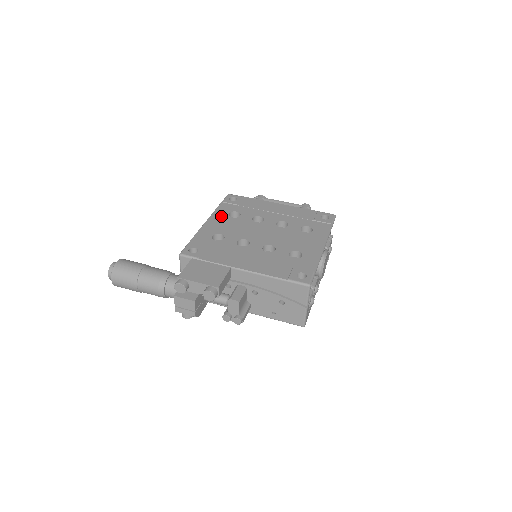
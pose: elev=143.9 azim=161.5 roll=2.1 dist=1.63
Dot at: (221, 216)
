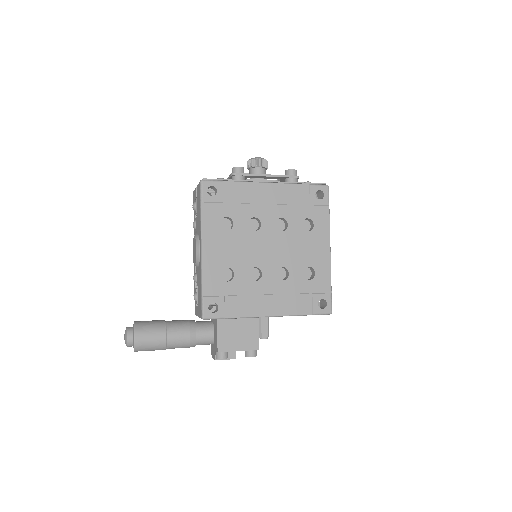
Dot at: (213, 233)
